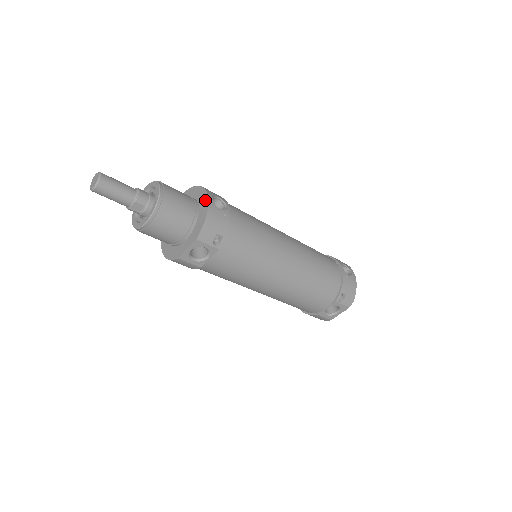
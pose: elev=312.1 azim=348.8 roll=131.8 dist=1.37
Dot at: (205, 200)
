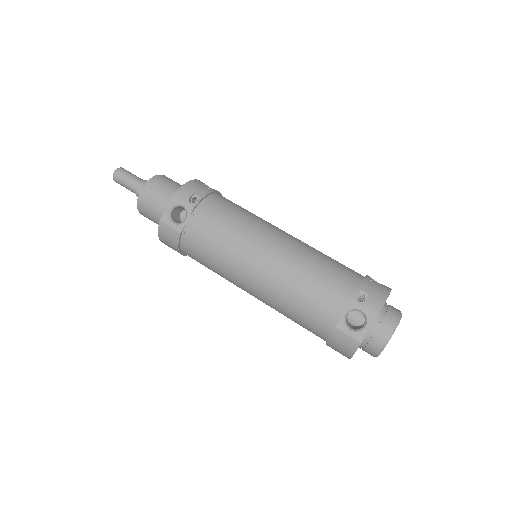
Dot at: occluded
